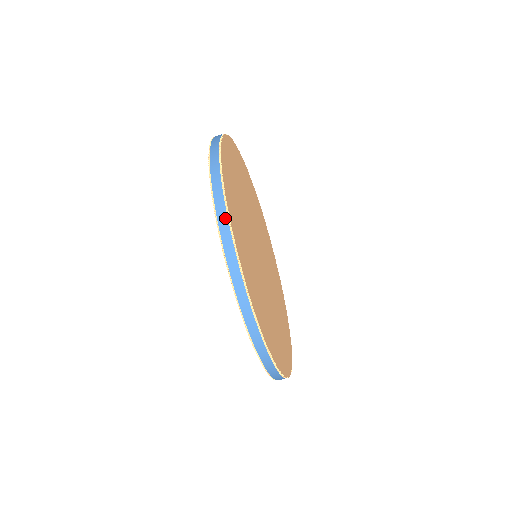
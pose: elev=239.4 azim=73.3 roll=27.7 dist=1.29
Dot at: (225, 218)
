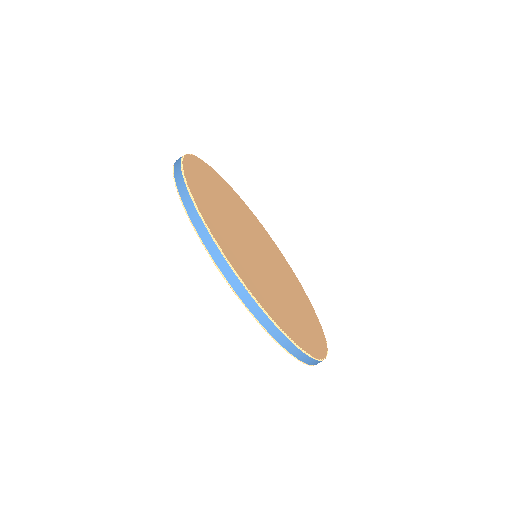
Dot at: (199, 220)
